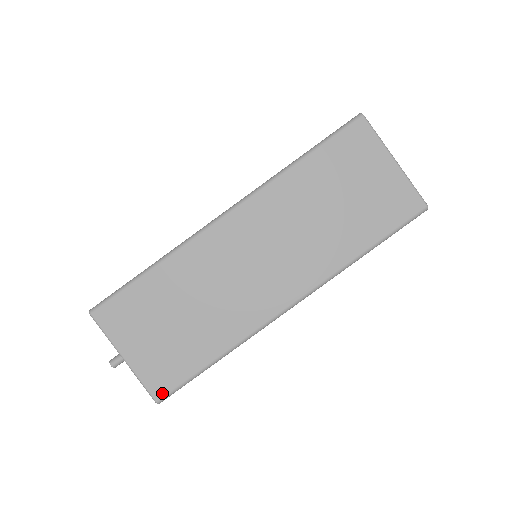
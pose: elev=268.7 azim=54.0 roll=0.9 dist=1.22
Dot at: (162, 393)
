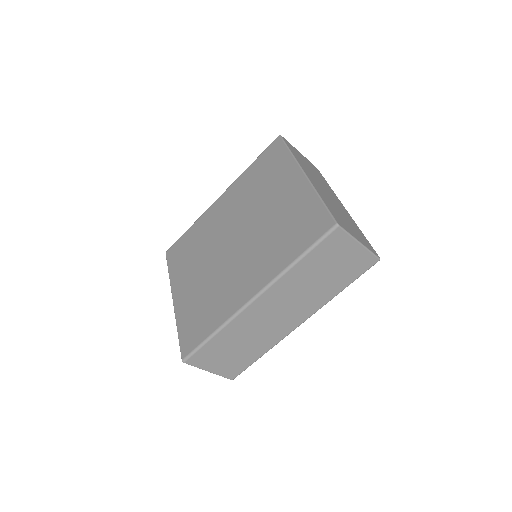
Dot at: (234, 376)
